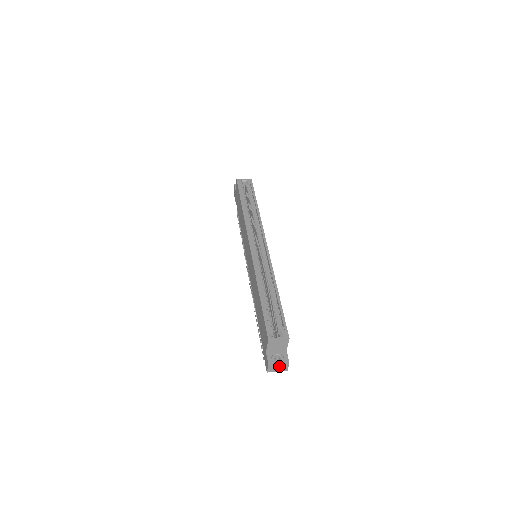
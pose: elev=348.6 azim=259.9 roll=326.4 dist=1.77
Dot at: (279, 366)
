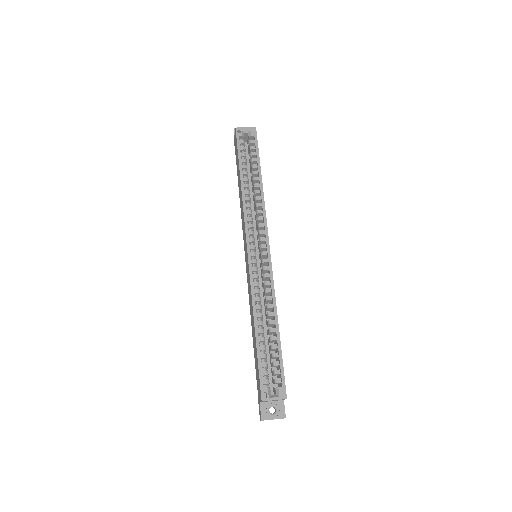
Dot at: occluded
